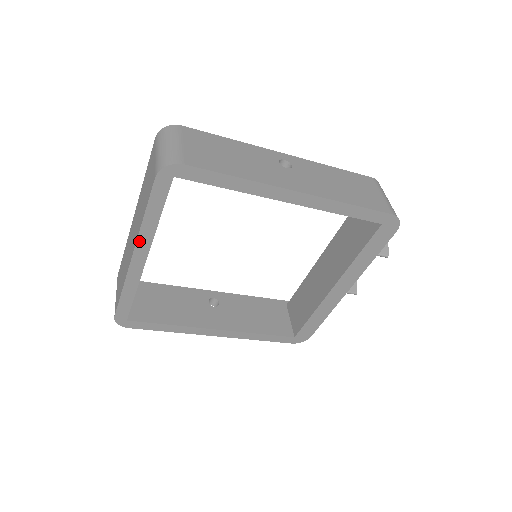
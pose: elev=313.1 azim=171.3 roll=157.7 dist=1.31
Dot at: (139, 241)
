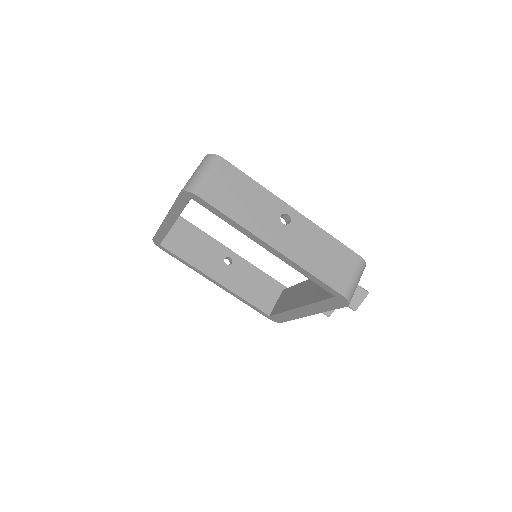
Dot at: (169, 215)
